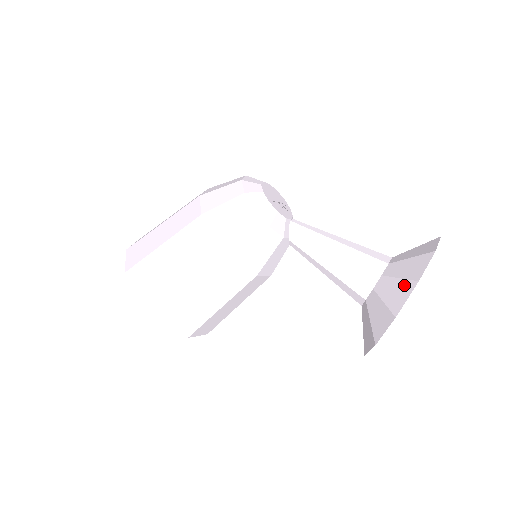
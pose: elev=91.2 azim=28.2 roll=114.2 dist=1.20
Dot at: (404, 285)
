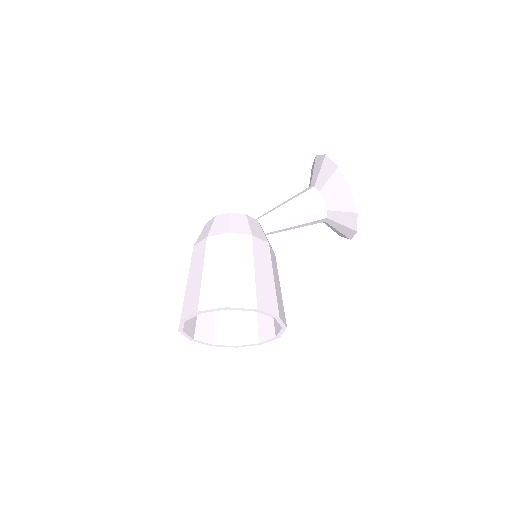
Dot at: (324, 165)
